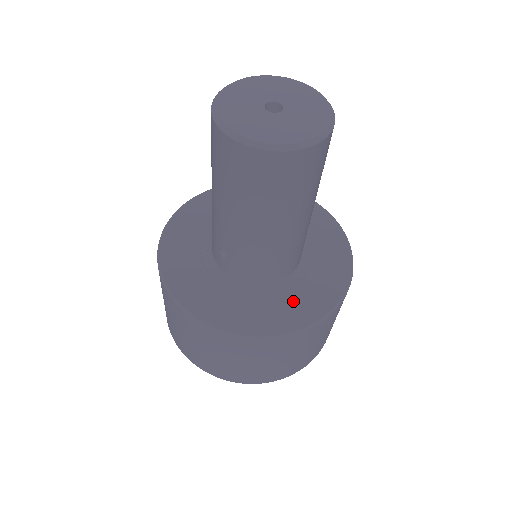
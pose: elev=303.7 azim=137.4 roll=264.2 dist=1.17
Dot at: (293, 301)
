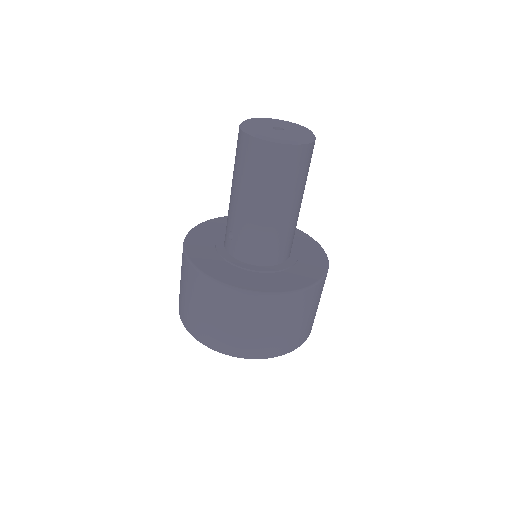
Dot at: (275, 278)
